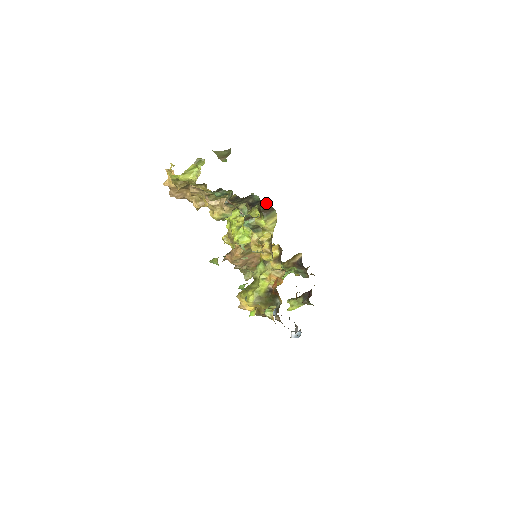
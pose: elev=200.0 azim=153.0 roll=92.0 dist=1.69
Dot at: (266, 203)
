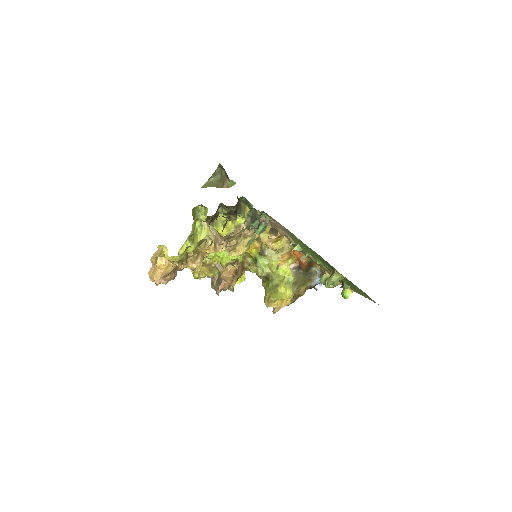
Dot at: occluded
